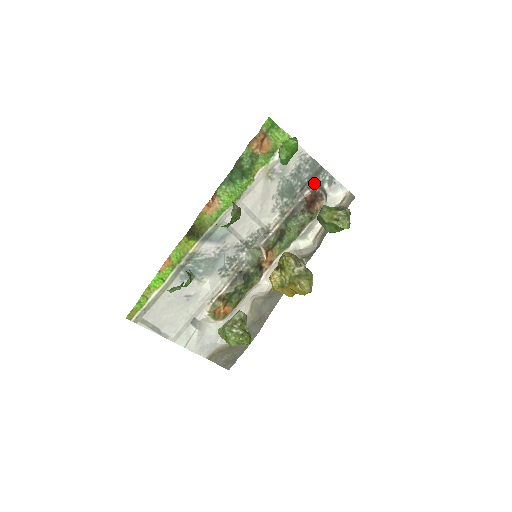
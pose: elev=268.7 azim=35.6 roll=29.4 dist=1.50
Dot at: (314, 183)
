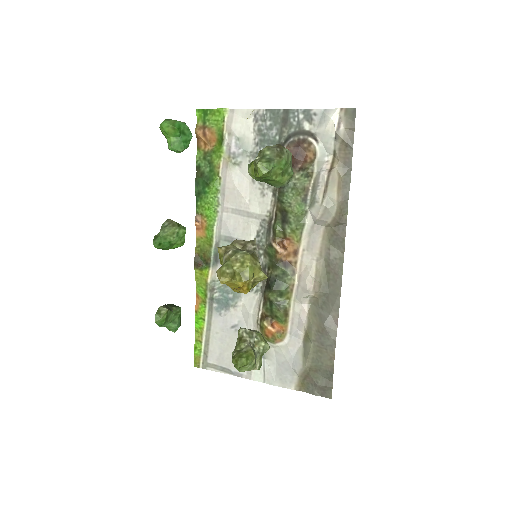
Dot at: (288, 134)
